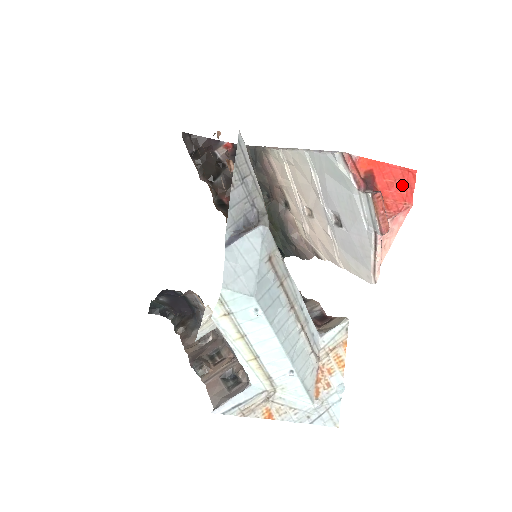
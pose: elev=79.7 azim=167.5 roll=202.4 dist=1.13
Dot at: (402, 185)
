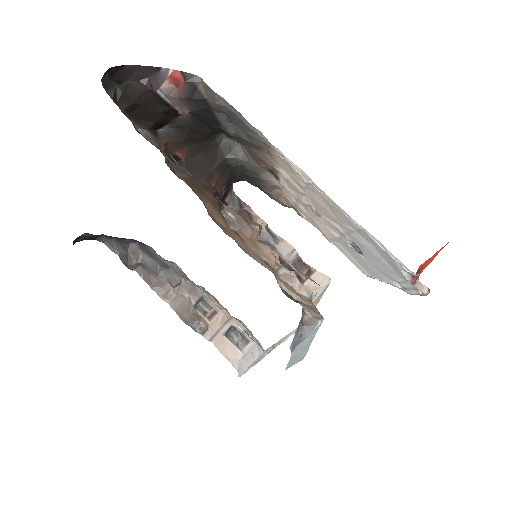
Dot at: occluded
